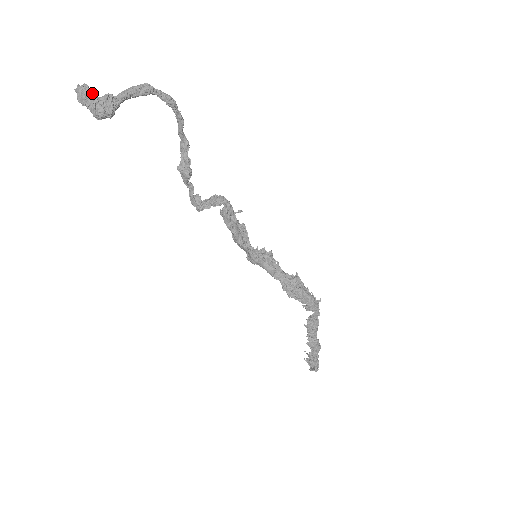
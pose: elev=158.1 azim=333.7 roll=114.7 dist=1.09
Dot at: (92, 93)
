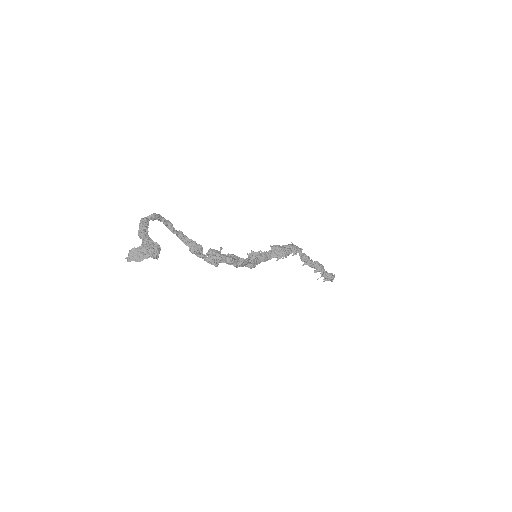
Dot at: (141, 248)
